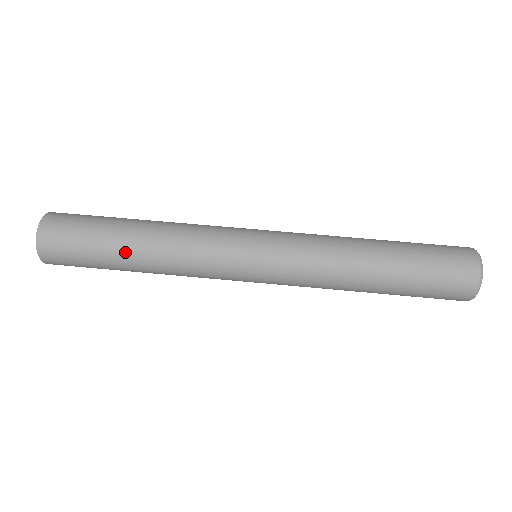
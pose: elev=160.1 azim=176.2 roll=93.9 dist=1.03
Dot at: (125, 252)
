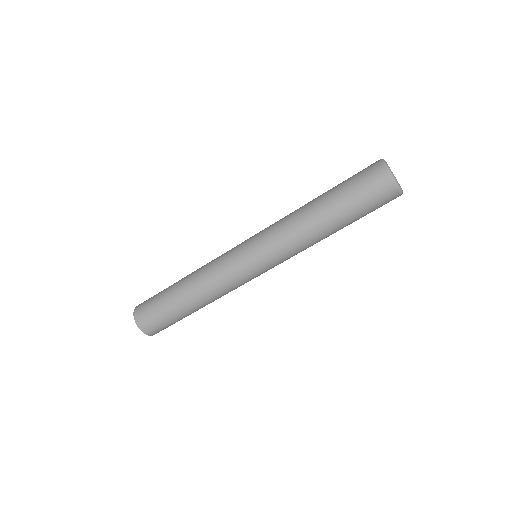
Dot at: (177, 290)
